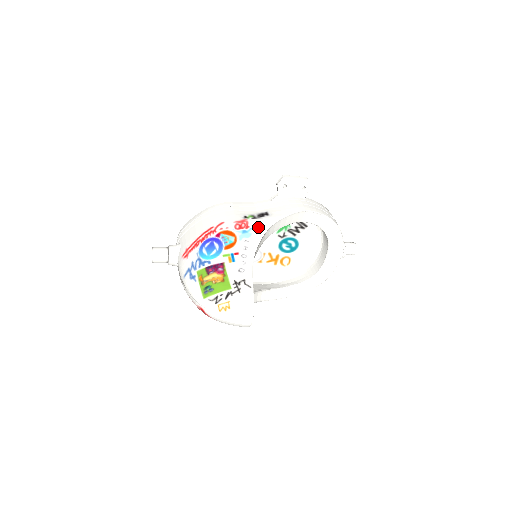
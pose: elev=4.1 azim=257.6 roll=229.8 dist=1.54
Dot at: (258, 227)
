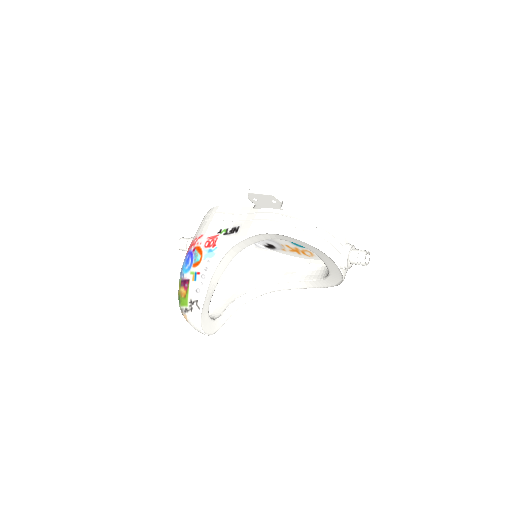
Dot at: (222, 247)
